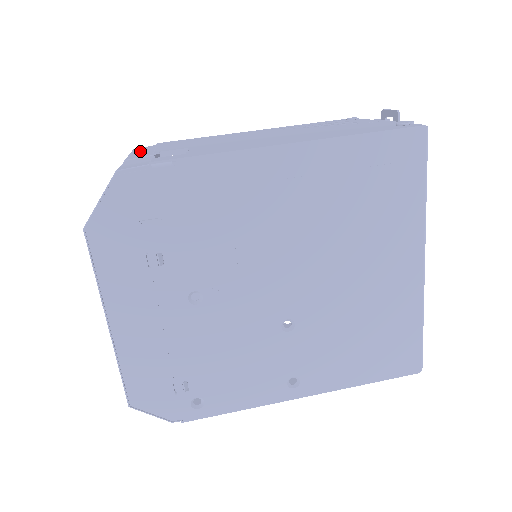
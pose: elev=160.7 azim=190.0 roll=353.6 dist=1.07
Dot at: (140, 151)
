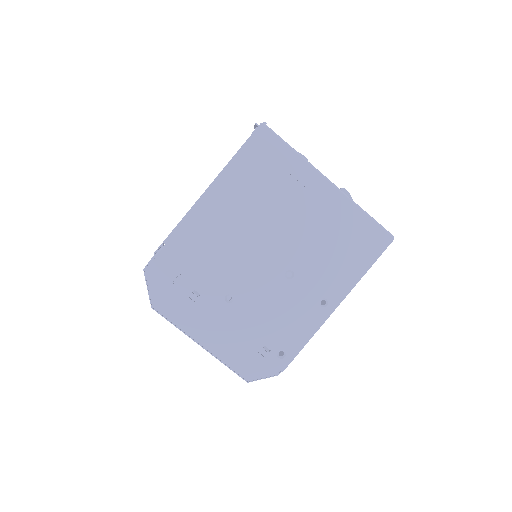
Dot at: occluded
